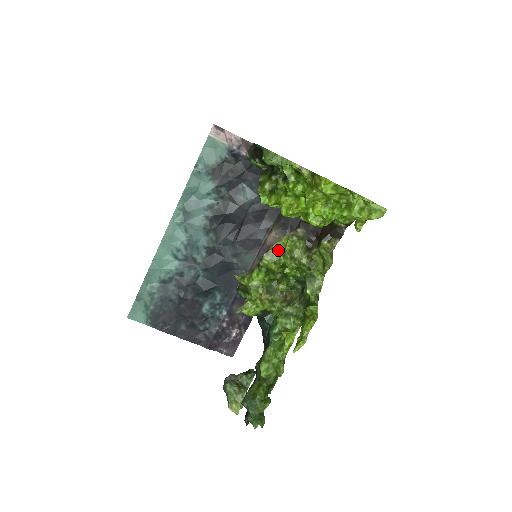
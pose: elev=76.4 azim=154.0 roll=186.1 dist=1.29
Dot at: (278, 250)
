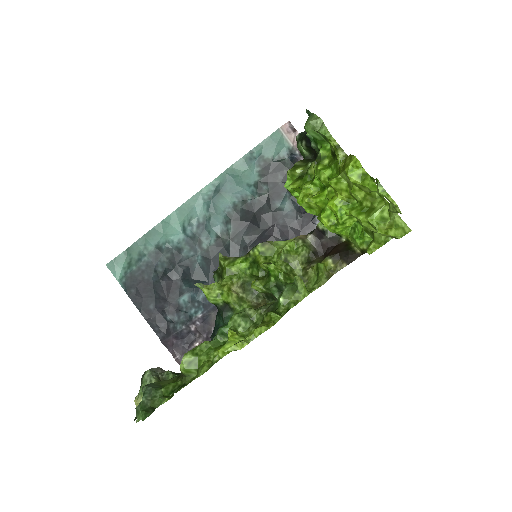
Dot at: (277, 247)
